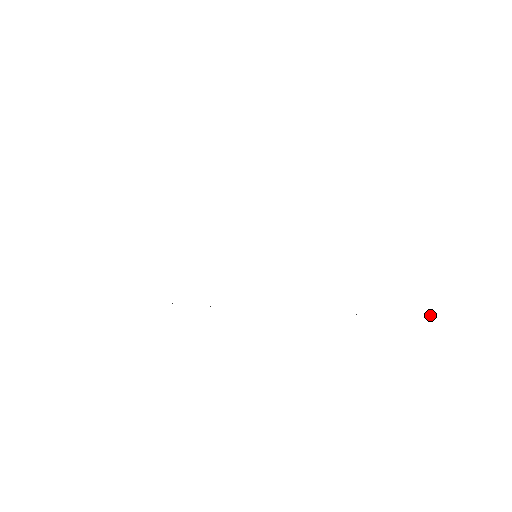
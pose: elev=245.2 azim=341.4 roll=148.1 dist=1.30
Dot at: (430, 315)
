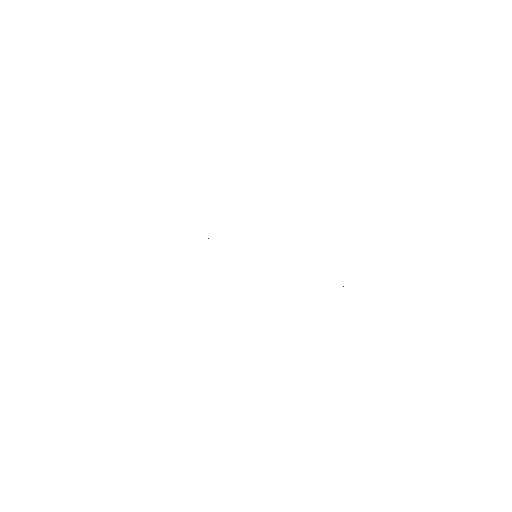
Dot at: occluded
